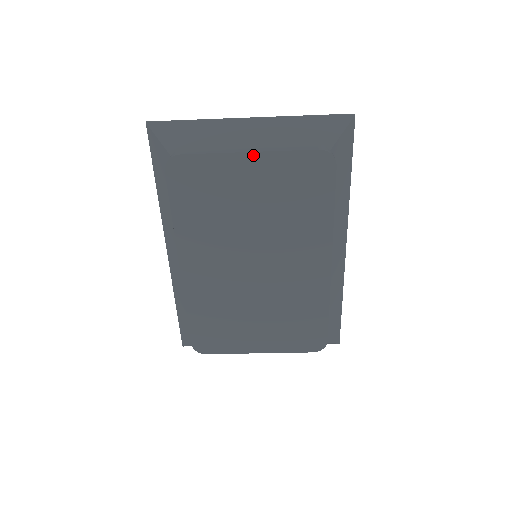
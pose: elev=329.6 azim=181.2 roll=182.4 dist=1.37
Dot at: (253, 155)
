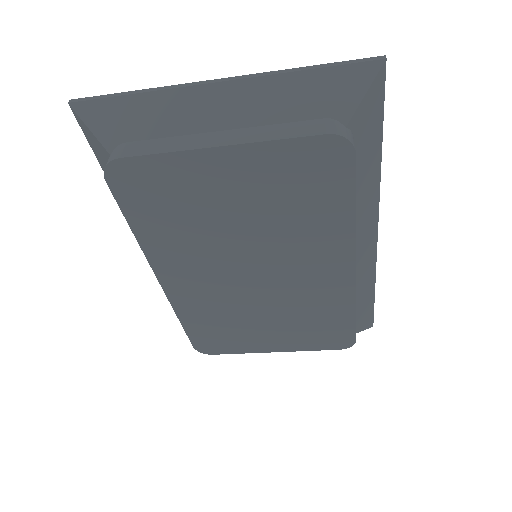
Dot at: (226, 150)
